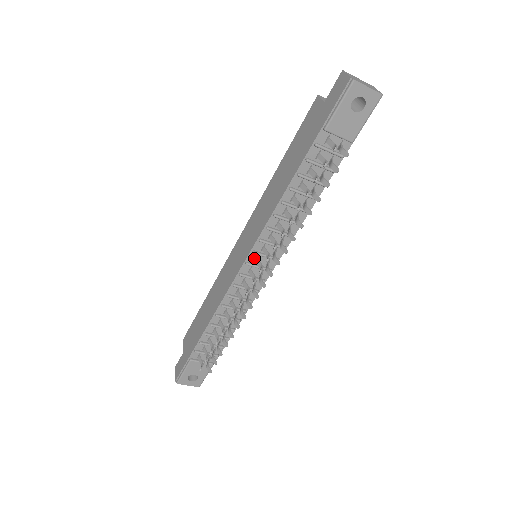
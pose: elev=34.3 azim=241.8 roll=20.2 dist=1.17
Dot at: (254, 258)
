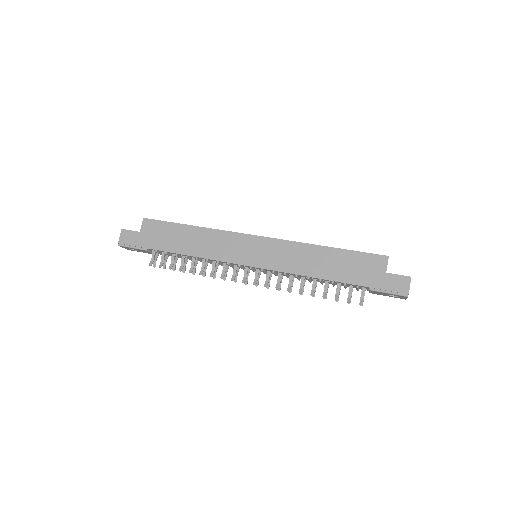
Dot at: (257, 268)
